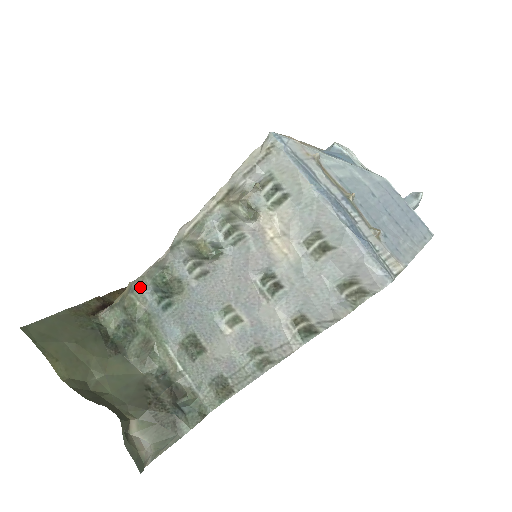
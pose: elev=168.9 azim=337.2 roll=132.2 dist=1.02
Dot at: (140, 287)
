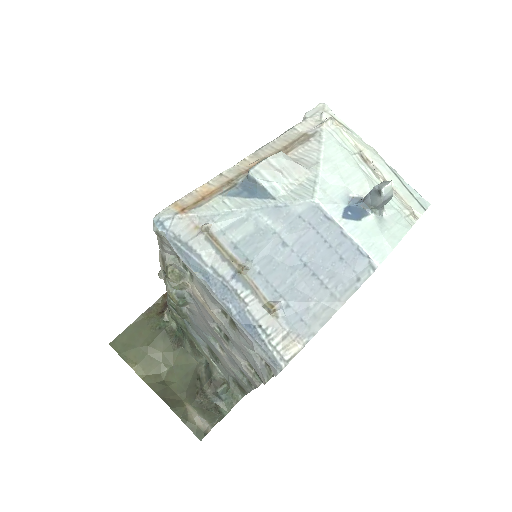
Dot at: occluded
